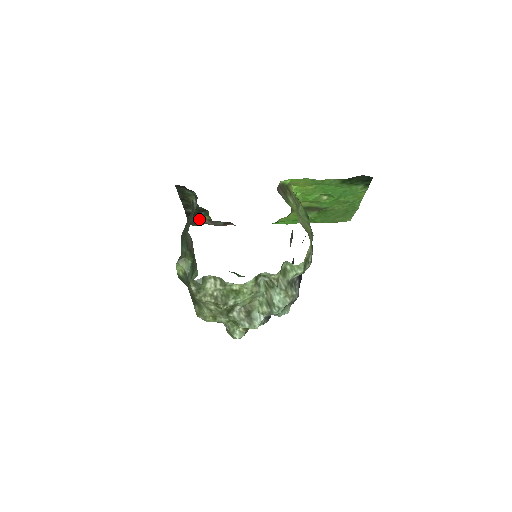
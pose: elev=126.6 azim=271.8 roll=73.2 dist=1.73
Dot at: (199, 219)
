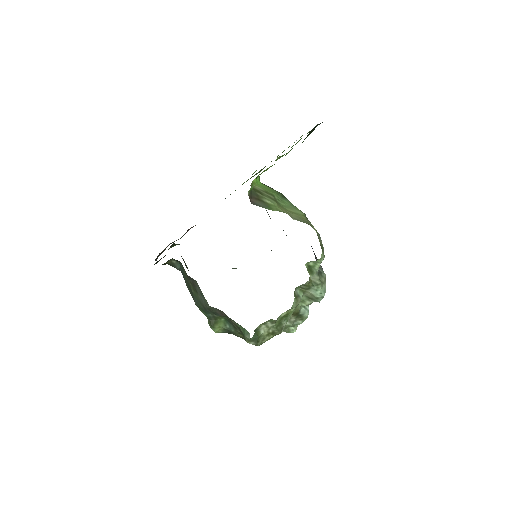
Dot at: occluded
